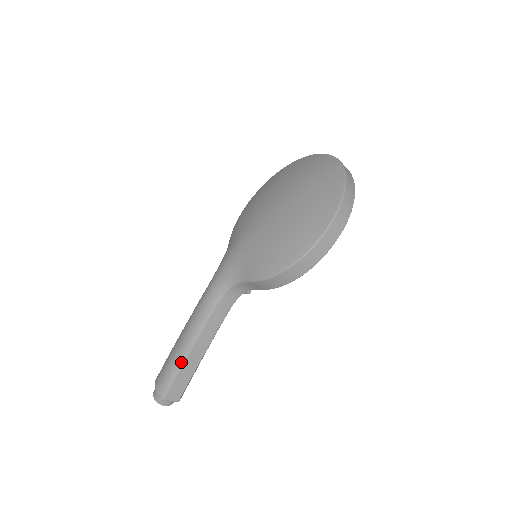
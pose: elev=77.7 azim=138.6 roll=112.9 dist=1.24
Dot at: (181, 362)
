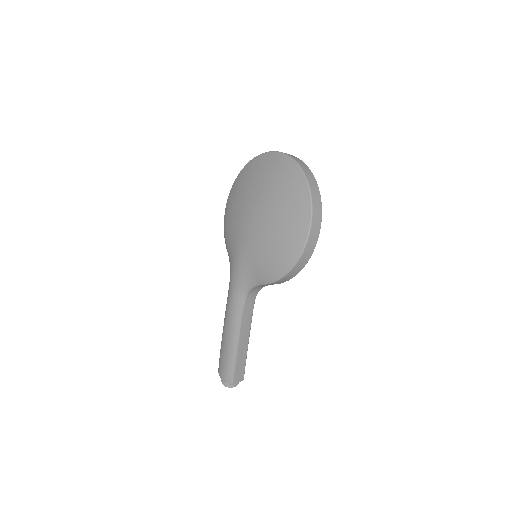
Dot at: (234, 356)
